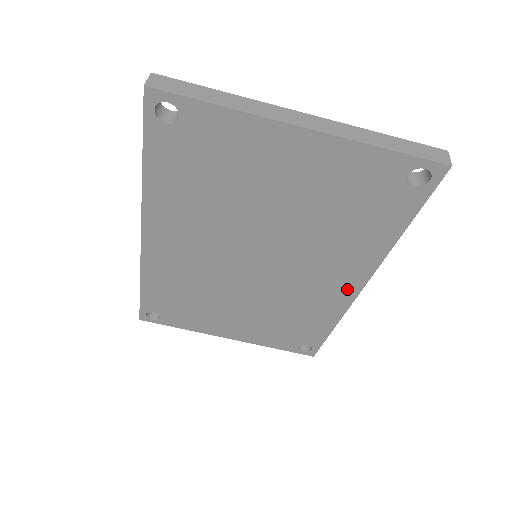
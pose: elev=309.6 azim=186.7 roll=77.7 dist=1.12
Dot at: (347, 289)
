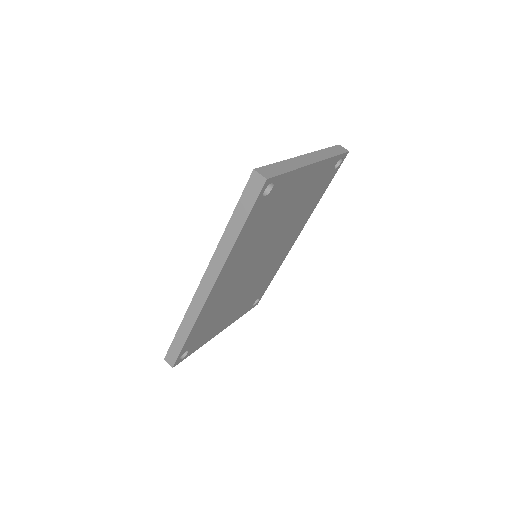
Dot at: (291, 244)
